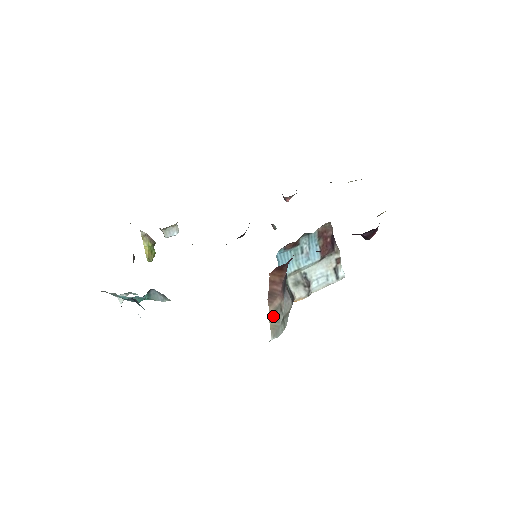
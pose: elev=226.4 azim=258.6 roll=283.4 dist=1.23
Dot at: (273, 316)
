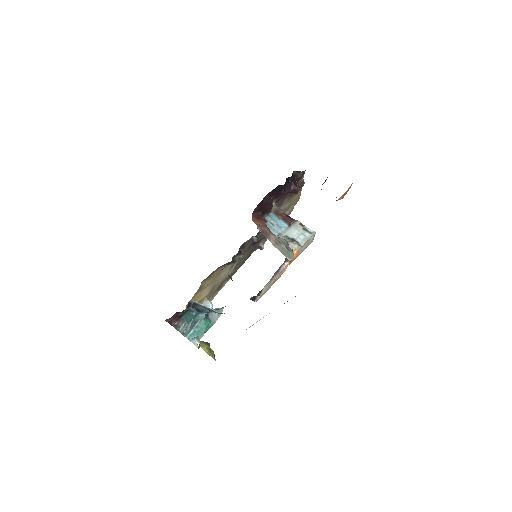
Dot at: (277, 246)
